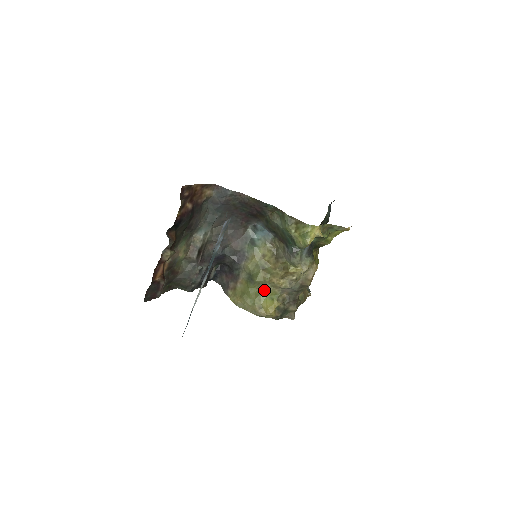
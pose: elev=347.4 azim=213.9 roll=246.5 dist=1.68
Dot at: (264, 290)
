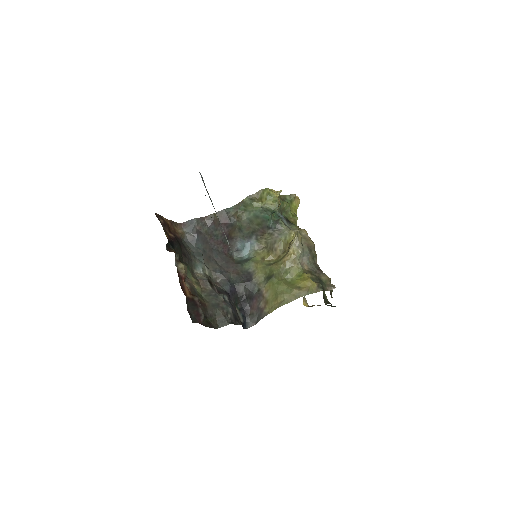
Dot at: (288, 276)
